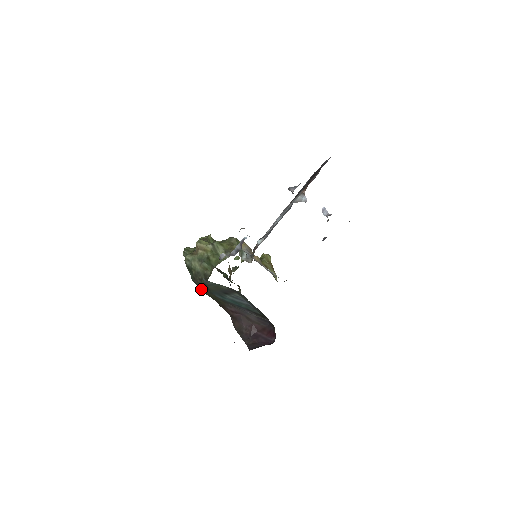
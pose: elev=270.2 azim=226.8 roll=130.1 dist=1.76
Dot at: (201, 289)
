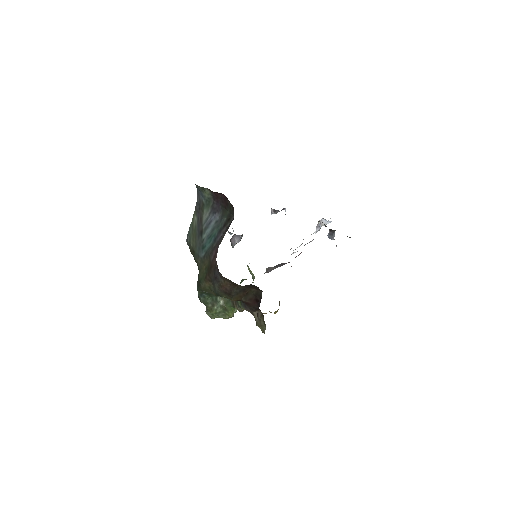
Dot at: (199, 281)
